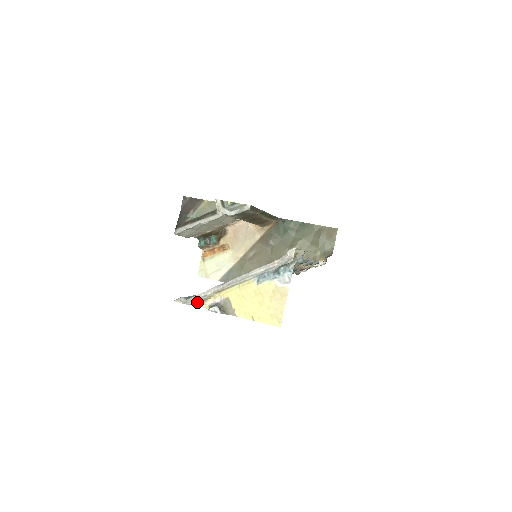
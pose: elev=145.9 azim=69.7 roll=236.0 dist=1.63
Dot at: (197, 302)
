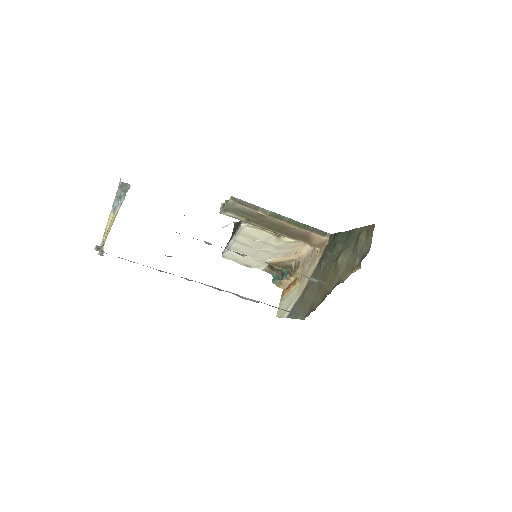
Dot at: (102, 251)
